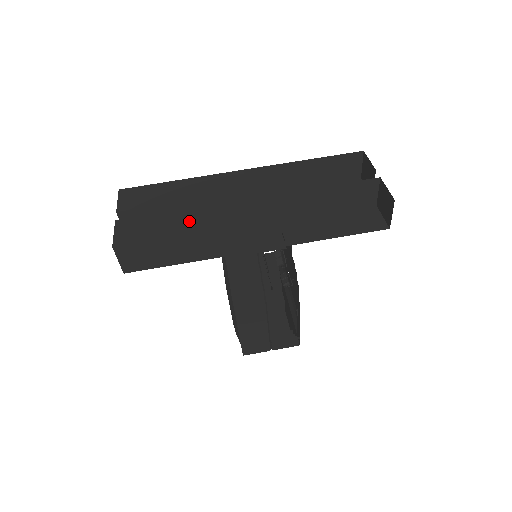
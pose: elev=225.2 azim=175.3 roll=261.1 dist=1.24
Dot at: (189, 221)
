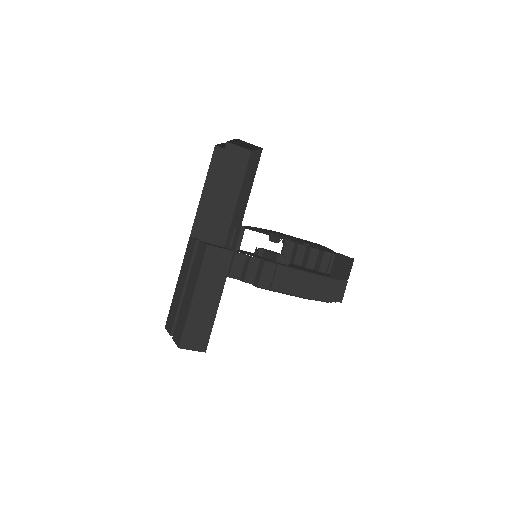
Dot at: (190, 289)
